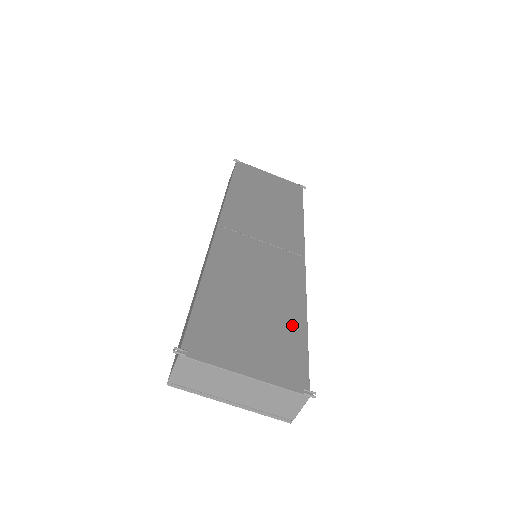
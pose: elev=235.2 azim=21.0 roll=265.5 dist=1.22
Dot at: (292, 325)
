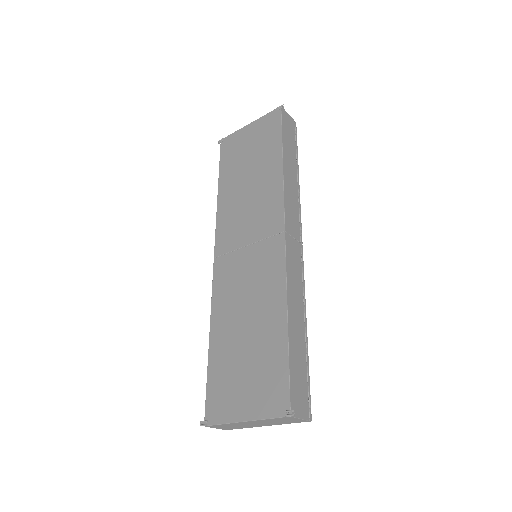
Dot at: (275, 340)
